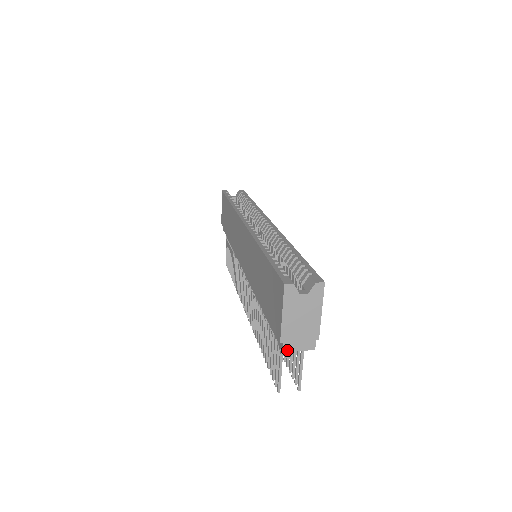
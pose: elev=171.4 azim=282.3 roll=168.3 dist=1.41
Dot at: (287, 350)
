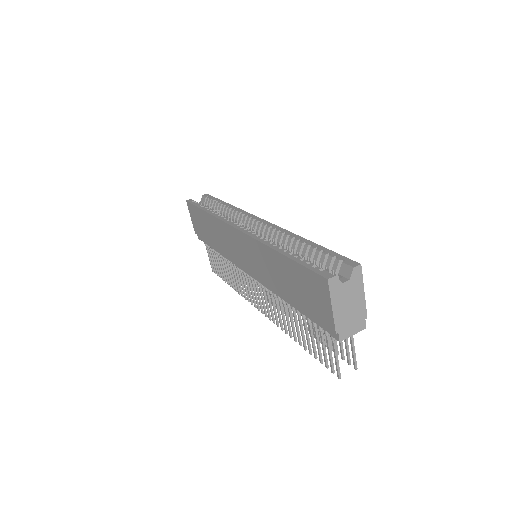
Dot at: (343, 338)
